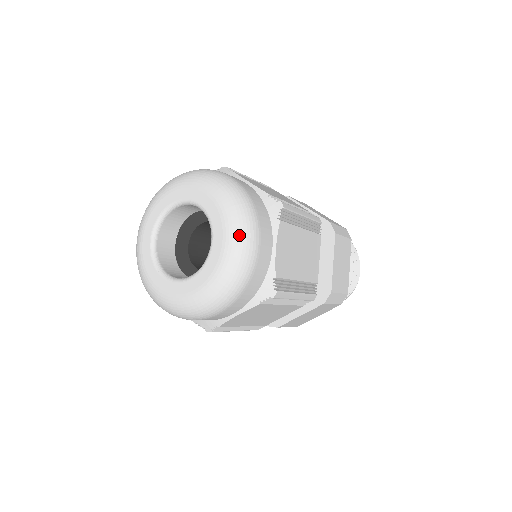
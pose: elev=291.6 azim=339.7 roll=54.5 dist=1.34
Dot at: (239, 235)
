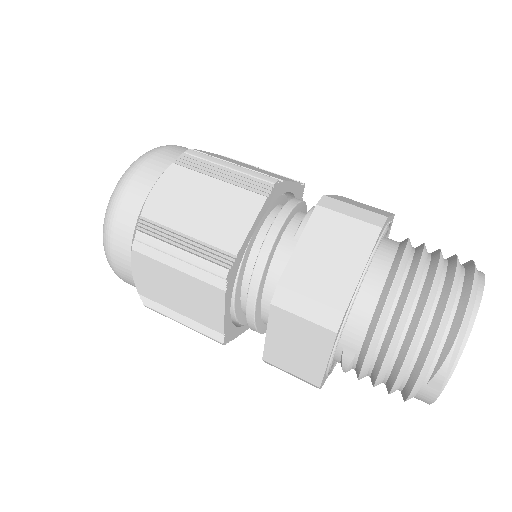
Dot at: (123, 174)
